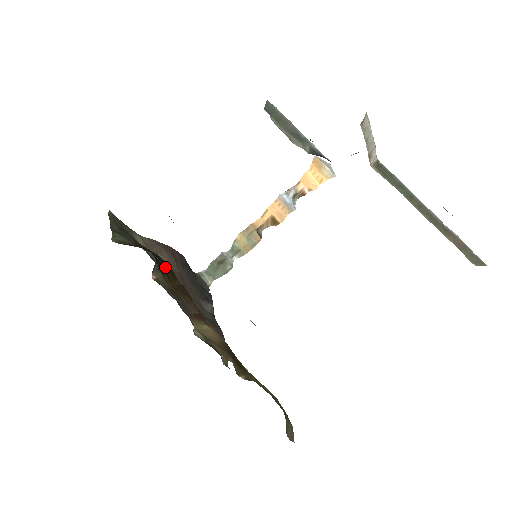
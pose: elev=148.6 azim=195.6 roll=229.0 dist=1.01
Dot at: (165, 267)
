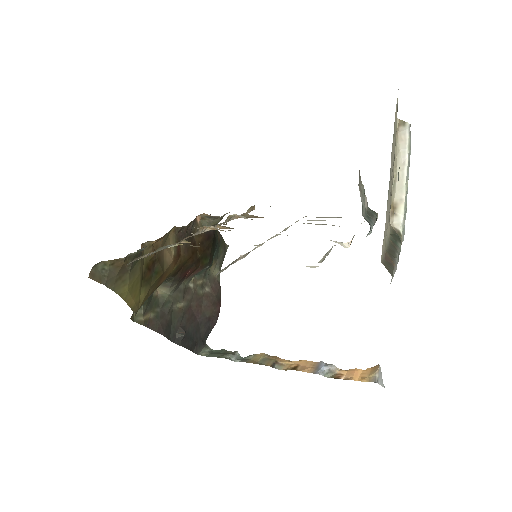
Dot at: (207, 246)
